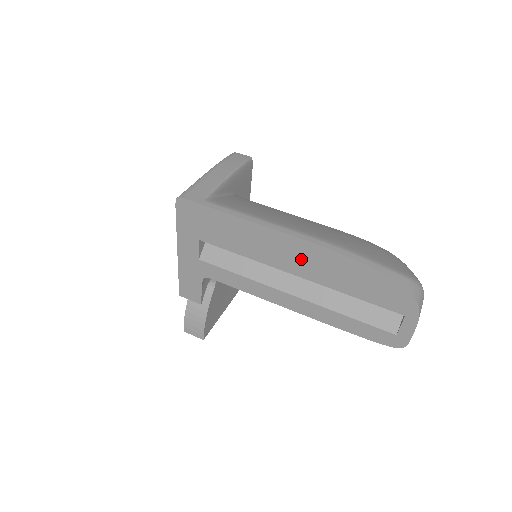
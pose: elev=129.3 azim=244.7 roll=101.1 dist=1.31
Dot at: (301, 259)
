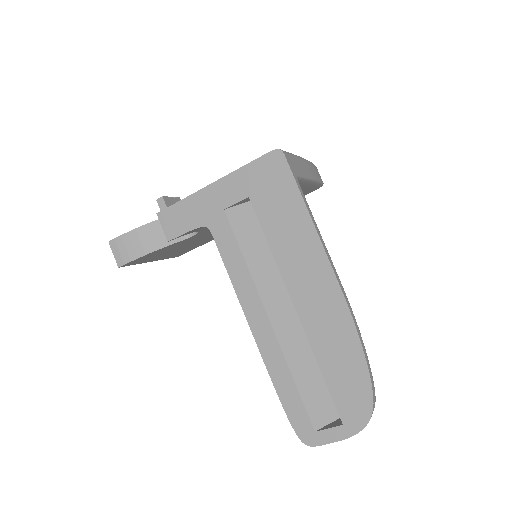
Dot at: (319, 303)
